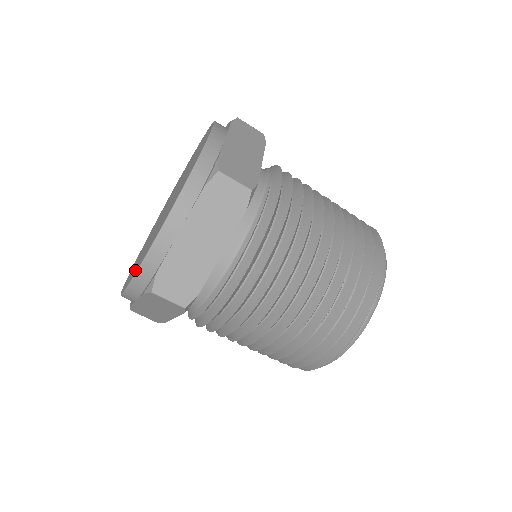
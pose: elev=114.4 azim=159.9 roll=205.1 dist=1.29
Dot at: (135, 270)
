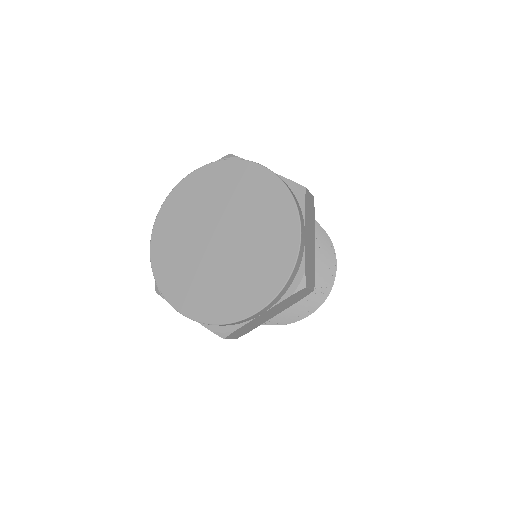
Dot at: (268, 285)
